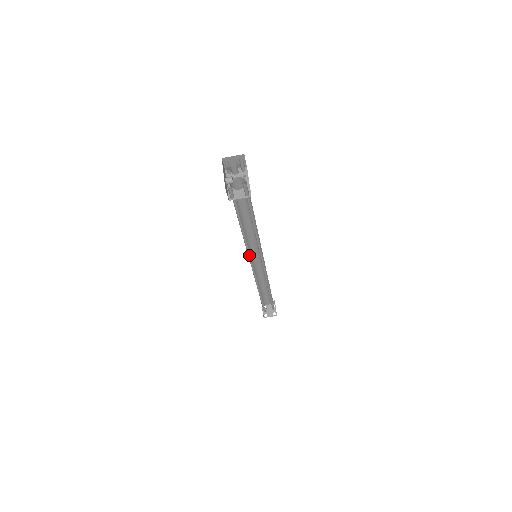
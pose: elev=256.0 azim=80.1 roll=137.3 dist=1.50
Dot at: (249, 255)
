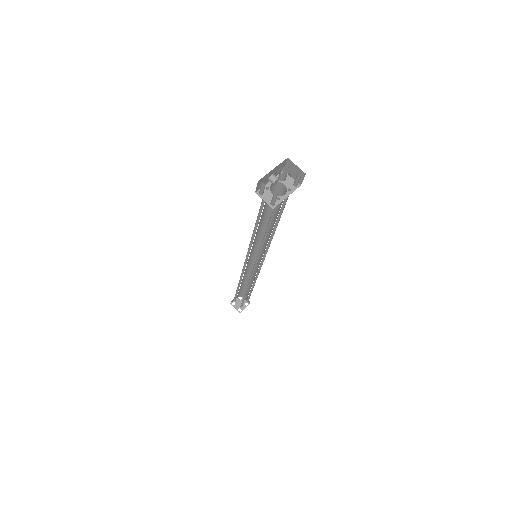
Dot at: (250, 249)
